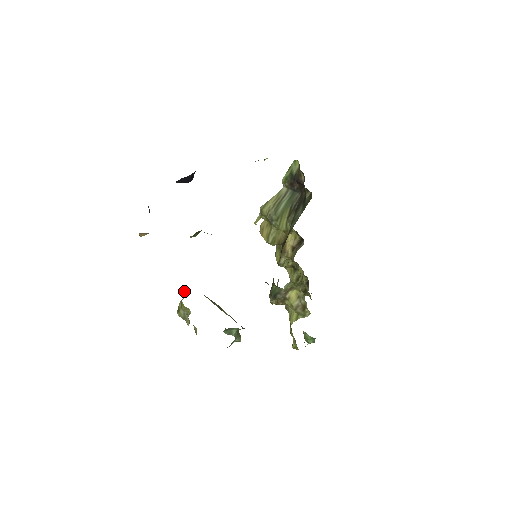
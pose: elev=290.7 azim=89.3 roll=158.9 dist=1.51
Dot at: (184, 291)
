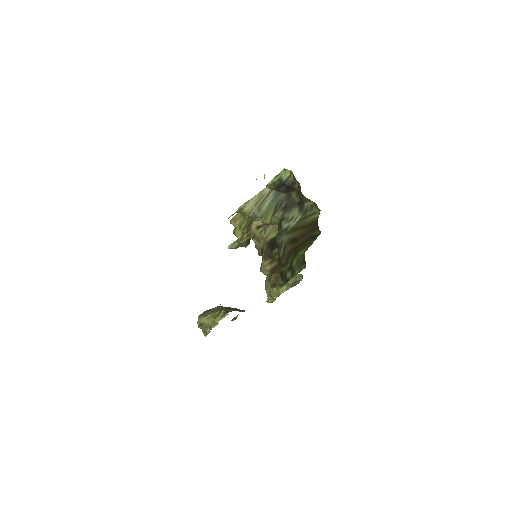
Dot at: (221, 315)
